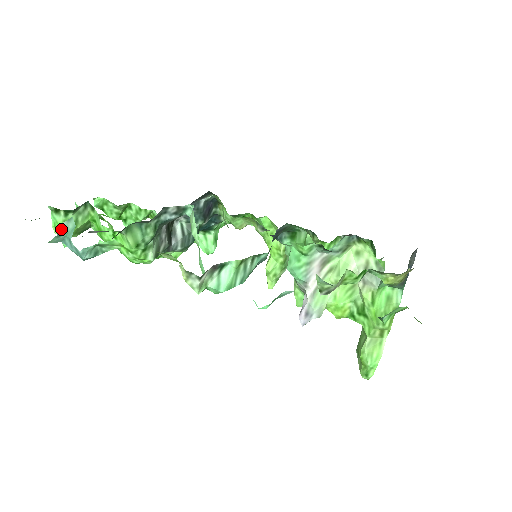
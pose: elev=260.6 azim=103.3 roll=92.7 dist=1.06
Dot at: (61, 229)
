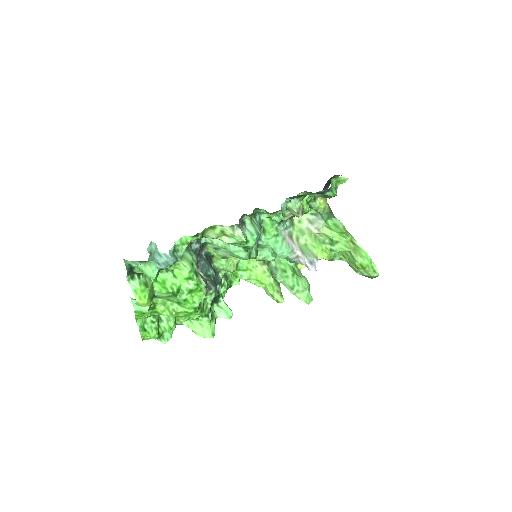
Dot at: (149, 251)
